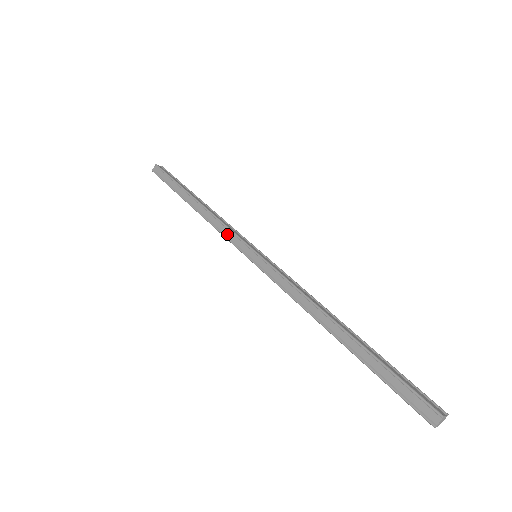
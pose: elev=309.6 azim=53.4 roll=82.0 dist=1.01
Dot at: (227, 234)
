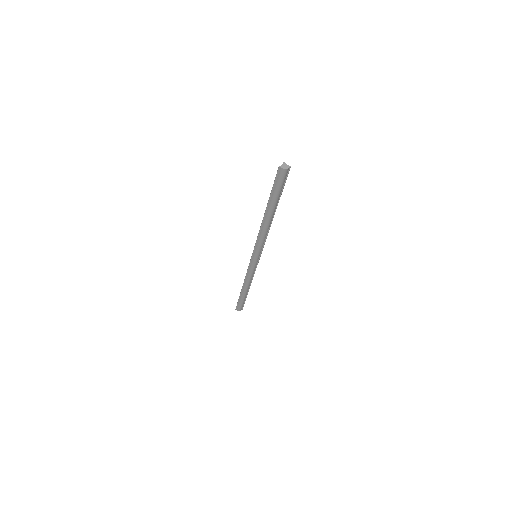
Dot at: (249, 268)
